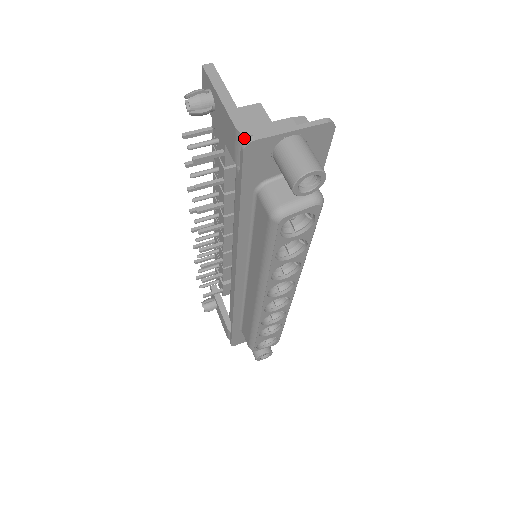
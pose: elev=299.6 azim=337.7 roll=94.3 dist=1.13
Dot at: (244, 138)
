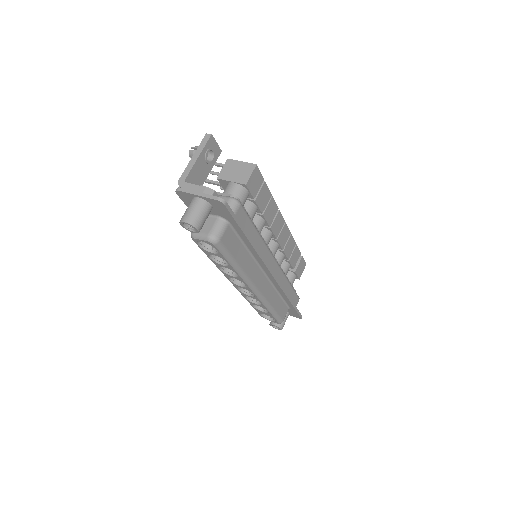
Dot at: (180, 186)
